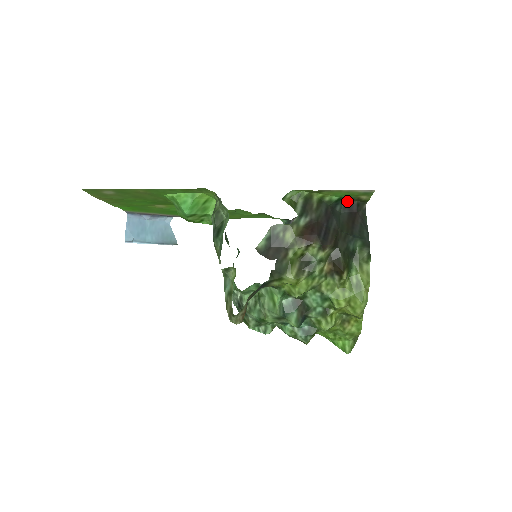
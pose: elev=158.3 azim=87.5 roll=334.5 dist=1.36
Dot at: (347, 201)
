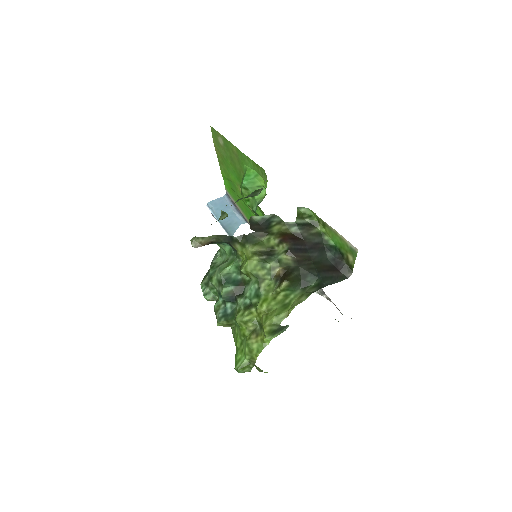
Dot at: (339, 255)
